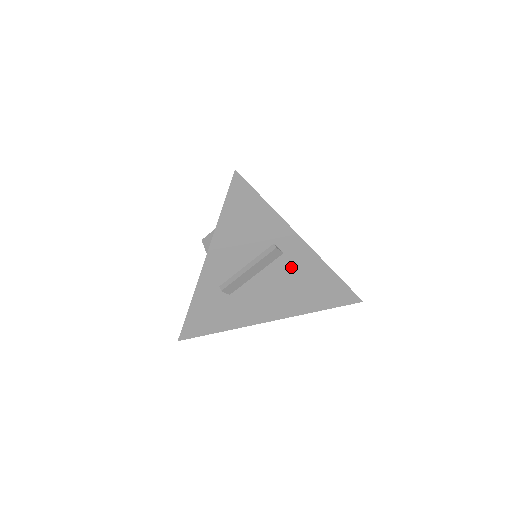
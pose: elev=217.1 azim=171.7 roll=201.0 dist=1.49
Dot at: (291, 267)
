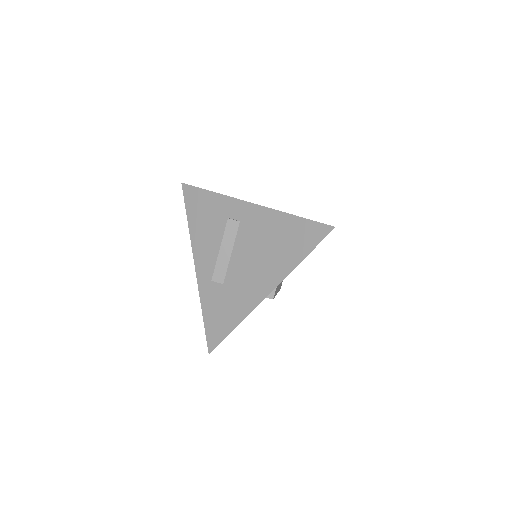
Dot at: (252, 231)
